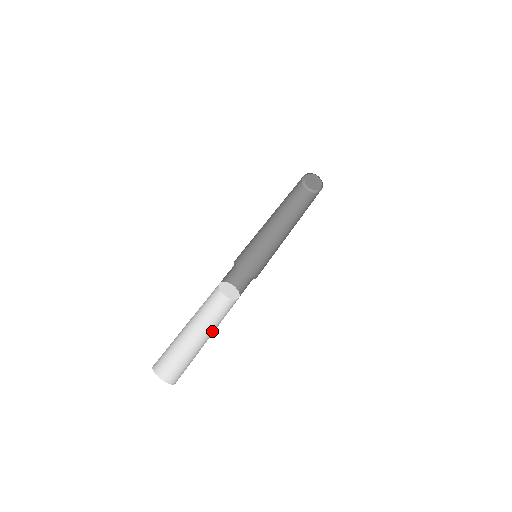
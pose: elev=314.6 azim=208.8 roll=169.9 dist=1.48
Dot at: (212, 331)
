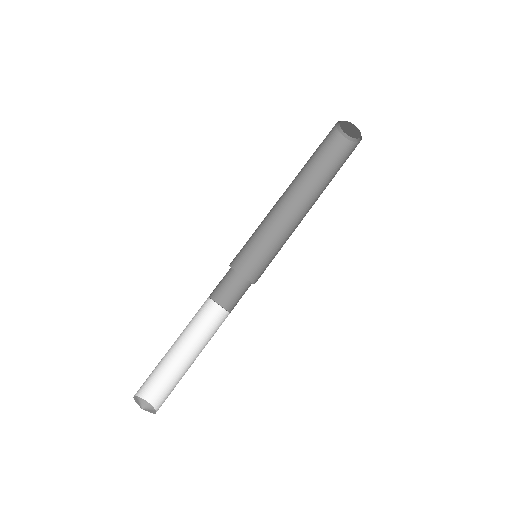
Dot at: (189, 343)
